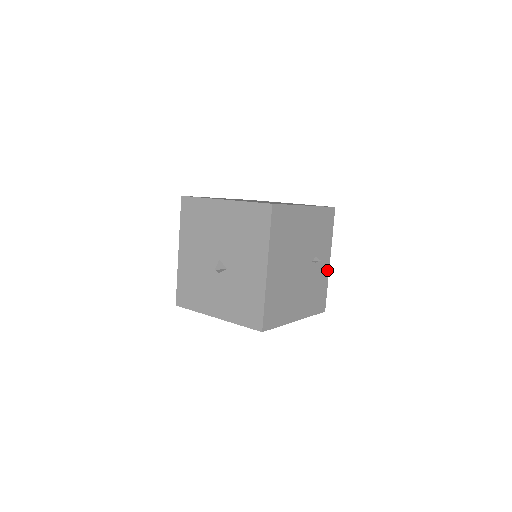
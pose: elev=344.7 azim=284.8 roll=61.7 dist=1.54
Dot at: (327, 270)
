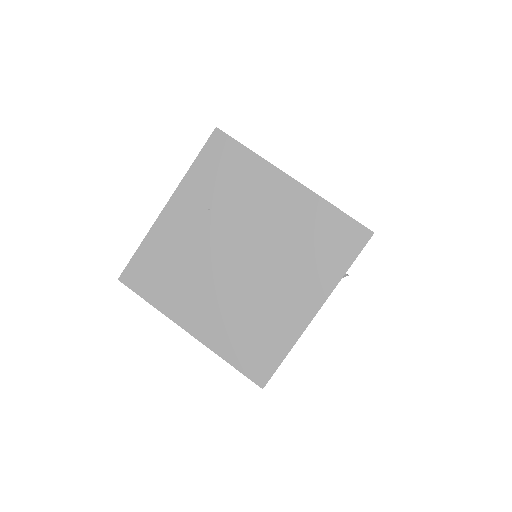
Dot at: occluded
